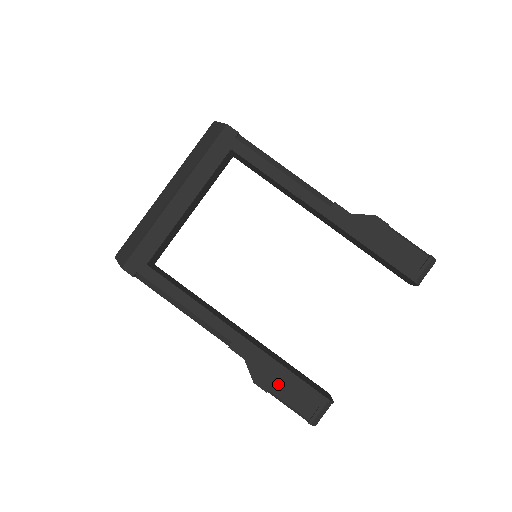
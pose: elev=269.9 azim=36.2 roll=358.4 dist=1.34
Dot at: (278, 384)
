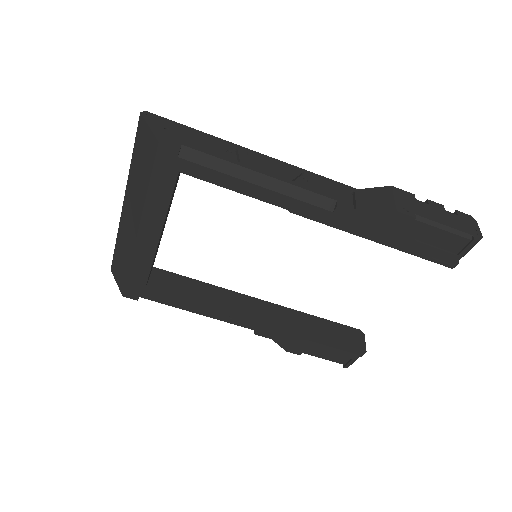
Dot at: (309, 349)
